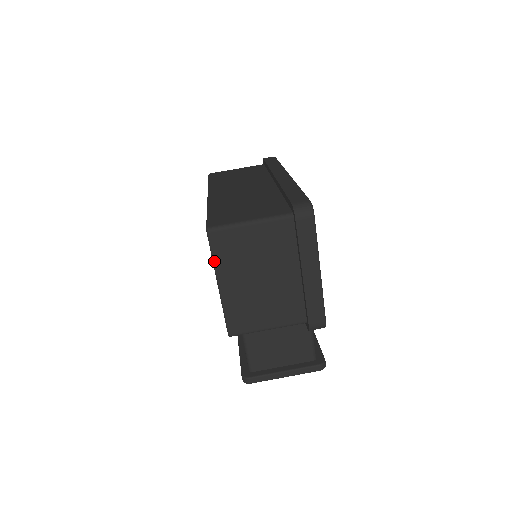
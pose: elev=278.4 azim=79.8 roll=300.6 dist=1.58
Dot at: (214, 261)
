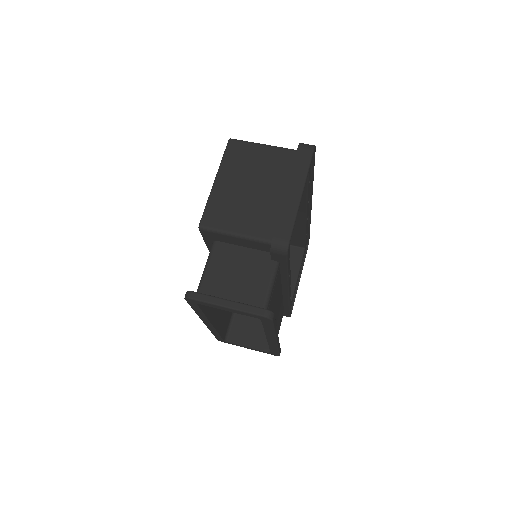
Dot at: (222, 160)
